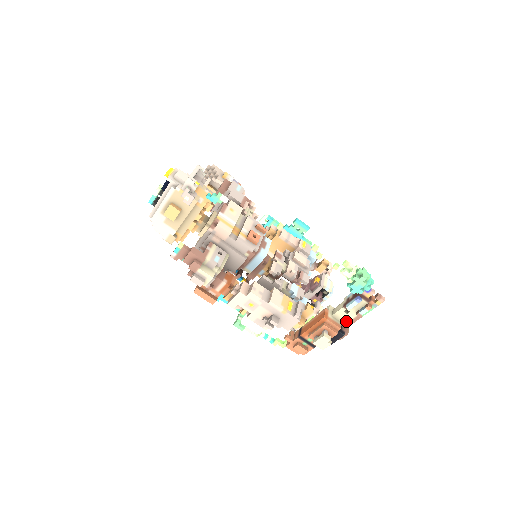
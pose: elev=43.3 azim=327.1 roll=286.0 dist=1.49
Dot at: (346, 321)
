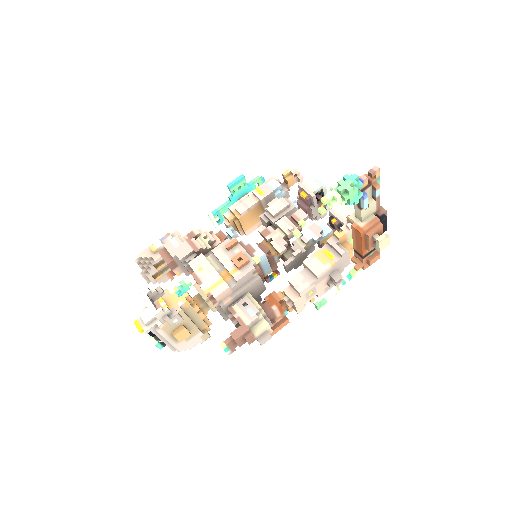
Dot at: (374, 209)
